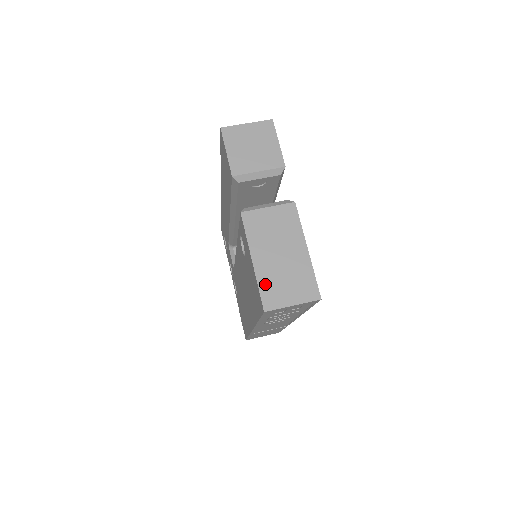
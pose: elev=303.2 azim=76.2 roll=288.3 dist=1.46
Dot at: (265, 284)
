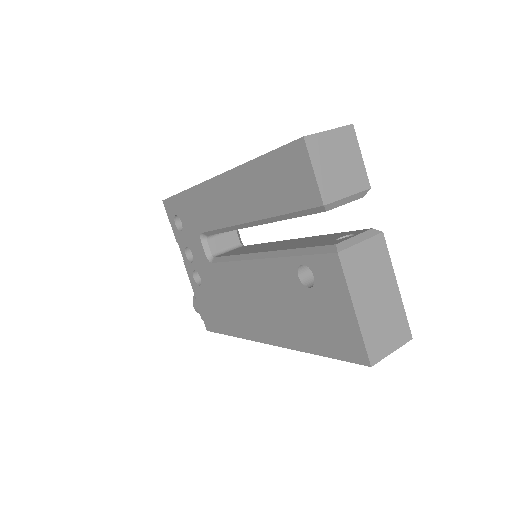
Dot at: (369, 335)
